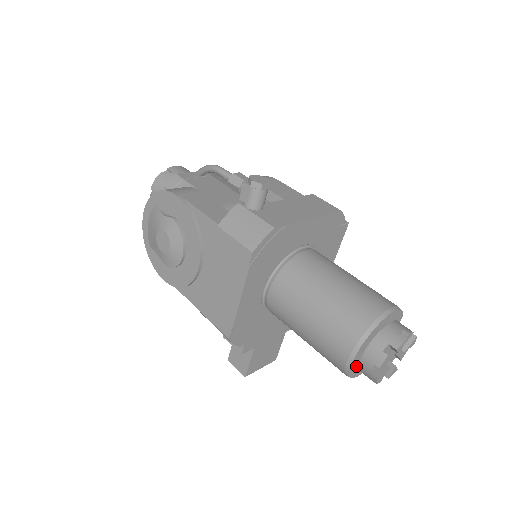
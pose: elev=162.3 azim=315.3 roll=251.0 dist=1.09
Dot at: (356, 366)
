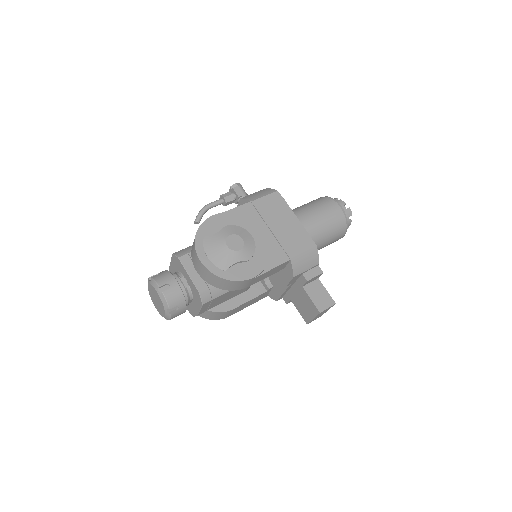
Dot at: occluded
